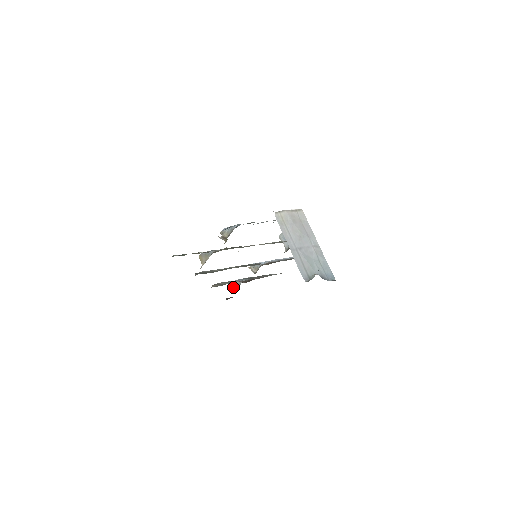
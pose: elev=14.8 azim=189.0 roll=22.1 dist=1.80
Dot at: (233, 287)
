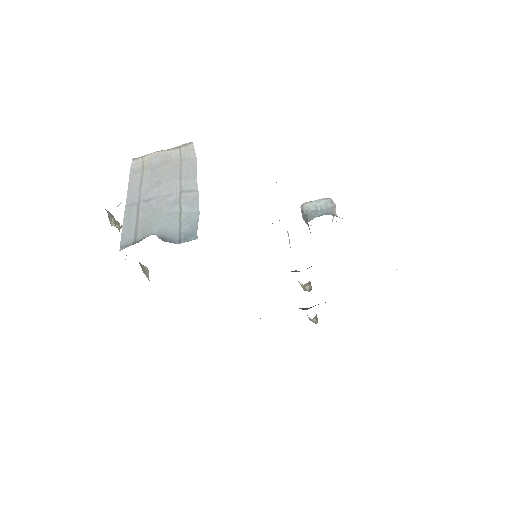
Dot at: (313, 321)
